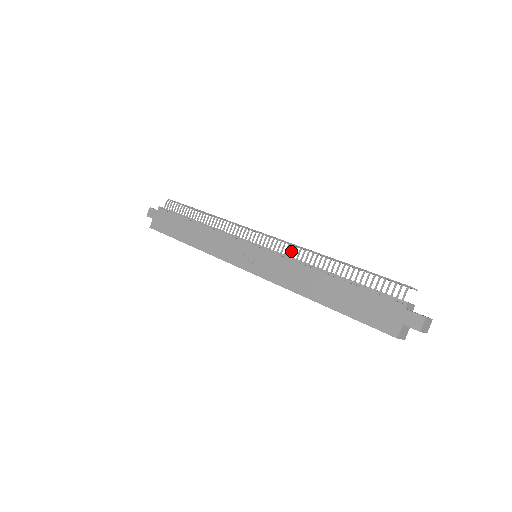
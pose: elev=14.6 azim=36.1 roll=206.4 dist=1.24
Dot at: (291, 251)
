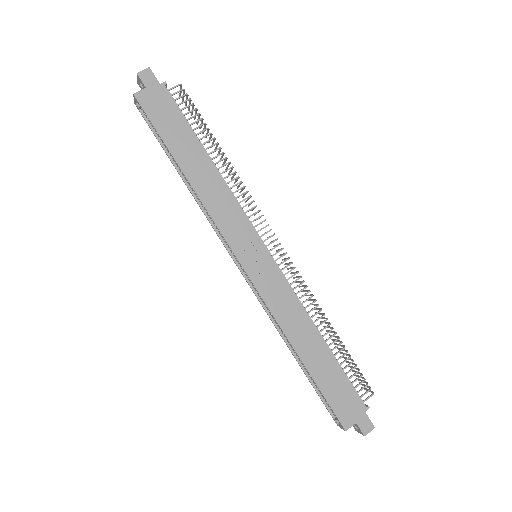
Dot at: (299, 285)
